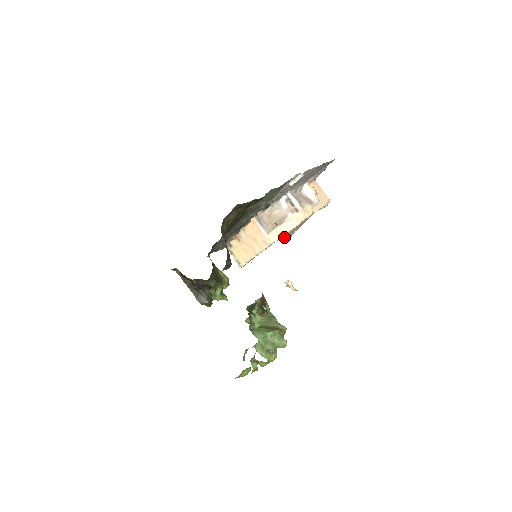
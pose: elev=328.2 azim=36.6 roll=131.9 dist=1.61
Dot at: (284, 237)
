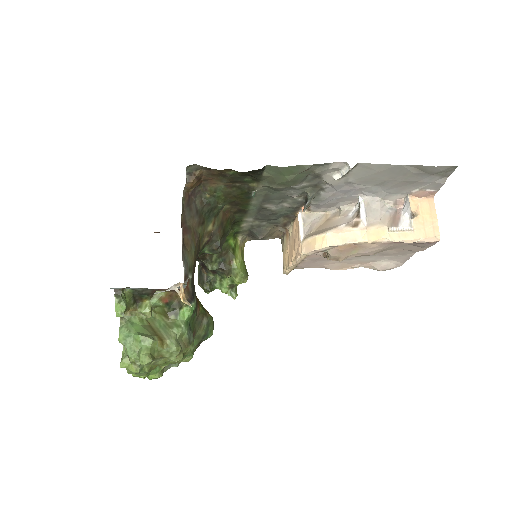
Dot at: (327, 255)
